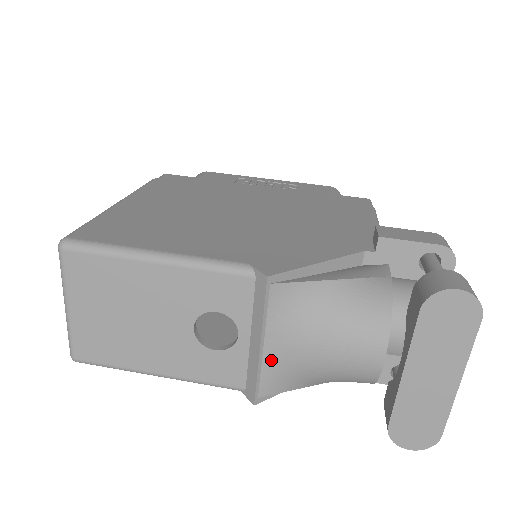
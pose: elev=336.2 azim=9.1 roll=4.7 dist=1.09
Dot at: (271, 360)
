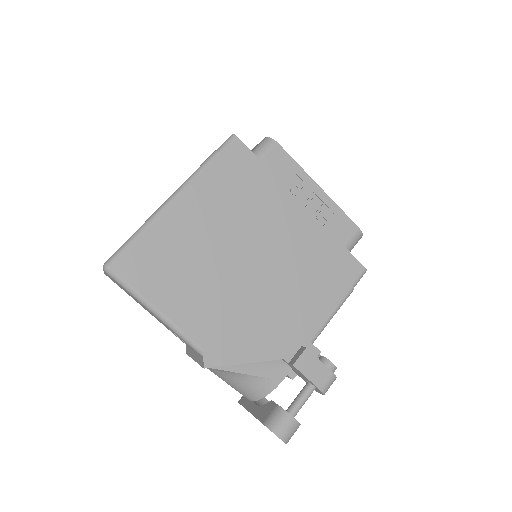
Dot at: occluded
